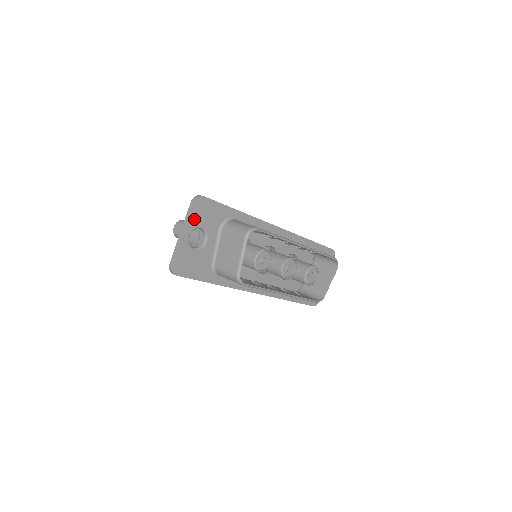
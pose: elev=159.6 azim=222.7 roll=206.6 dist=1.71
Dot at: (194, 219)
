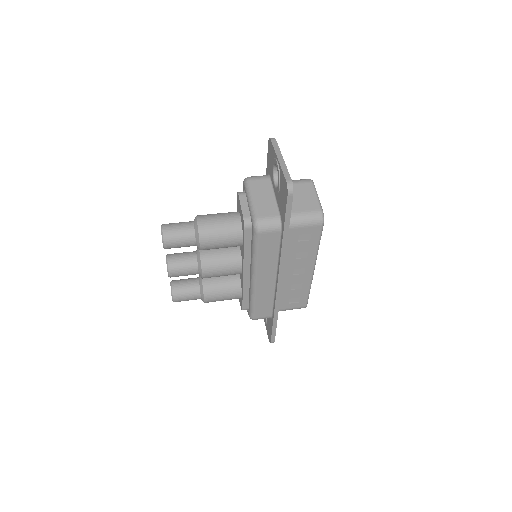
Dot at: occluded
